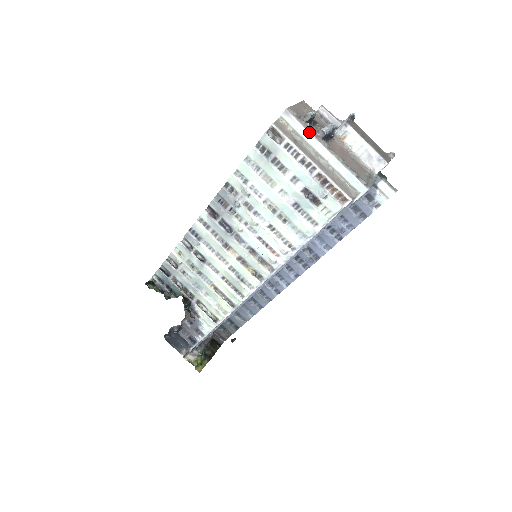
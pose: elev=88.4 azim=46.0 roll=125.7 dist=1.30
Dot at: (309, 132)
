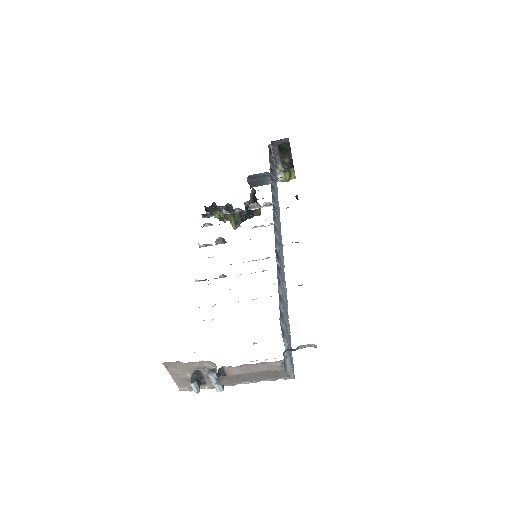
Dot at: (212, 387)
